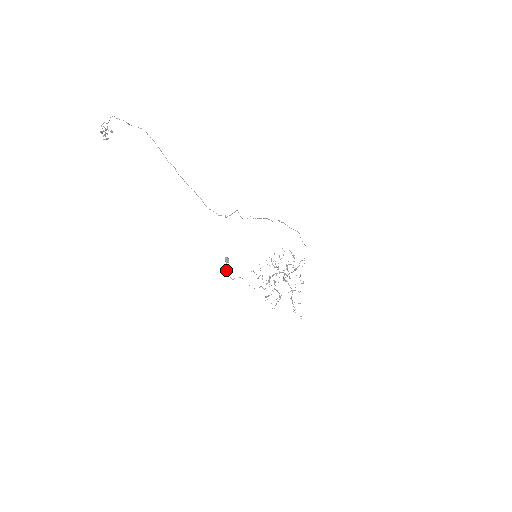
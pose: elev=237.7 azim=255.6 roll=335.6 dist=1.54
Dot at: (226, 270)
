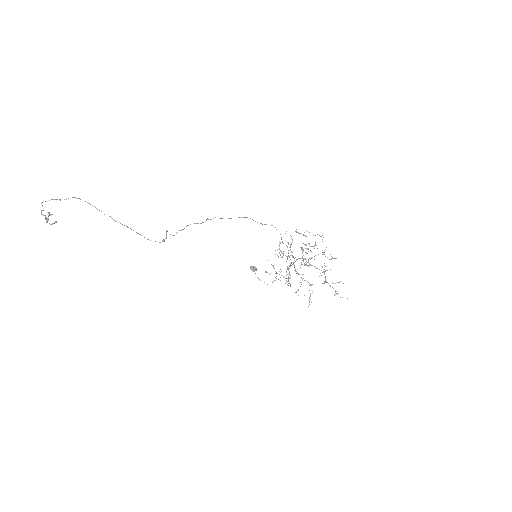
Dot at: occluded
